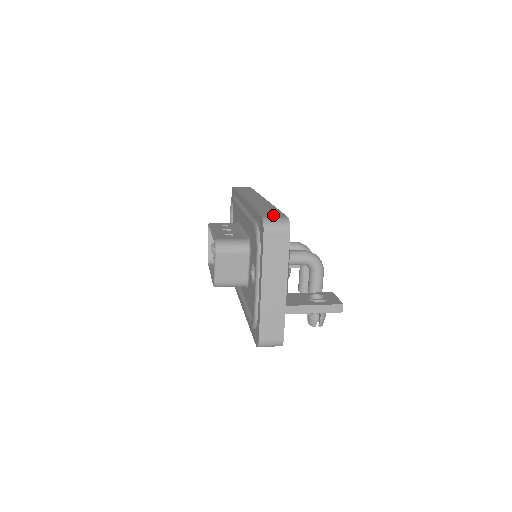
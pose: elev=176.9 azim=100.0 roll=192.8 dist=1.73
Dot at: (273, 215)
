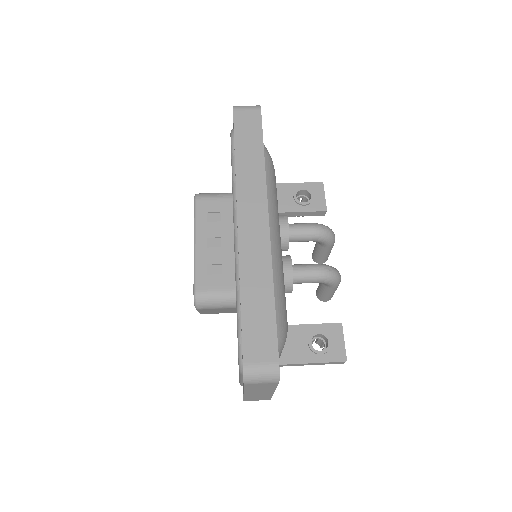
Dot at: (260, 353)
